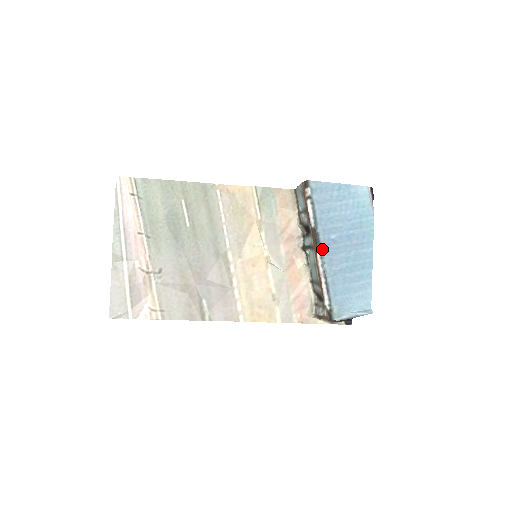
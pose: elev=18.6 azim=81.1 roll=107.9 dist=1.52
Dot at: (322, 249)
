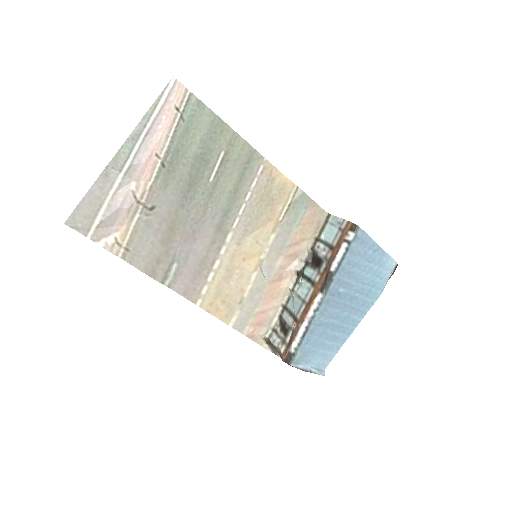
Dot at: (325, 296)
